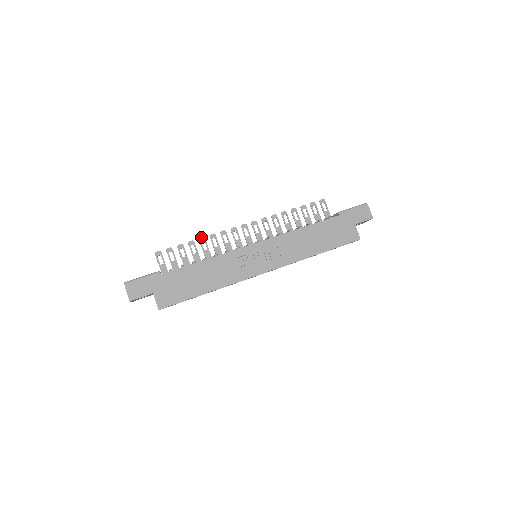
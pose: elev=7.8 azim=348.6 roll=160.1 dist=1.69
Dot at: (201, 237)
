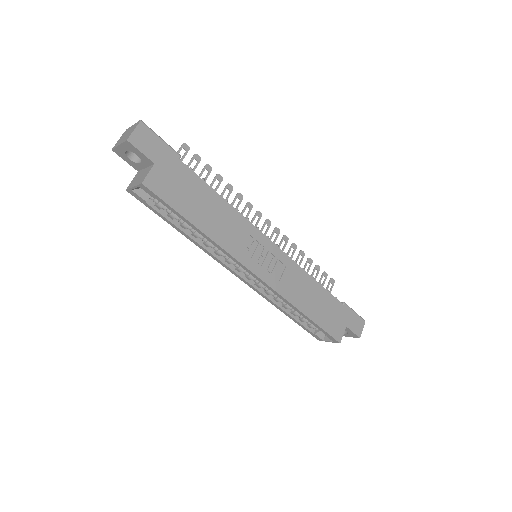
Dot at: occluded
